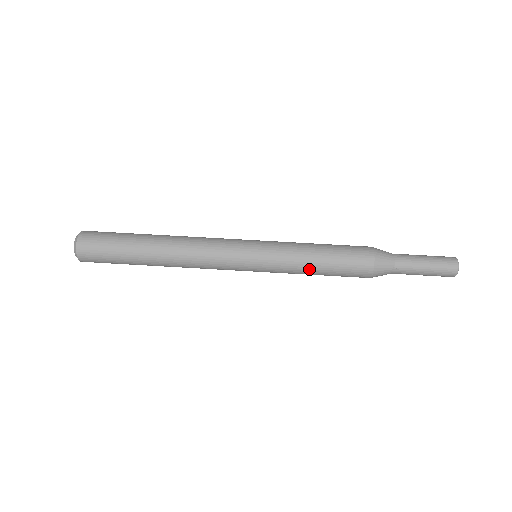
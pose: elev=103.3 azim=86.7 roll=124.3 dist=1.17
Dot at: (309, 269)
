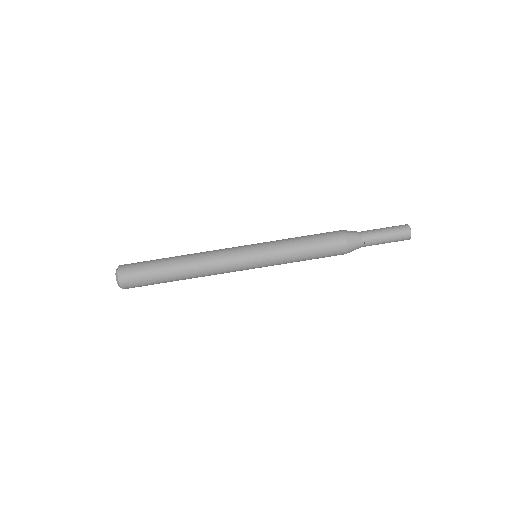
Dot at: (298, 261)
